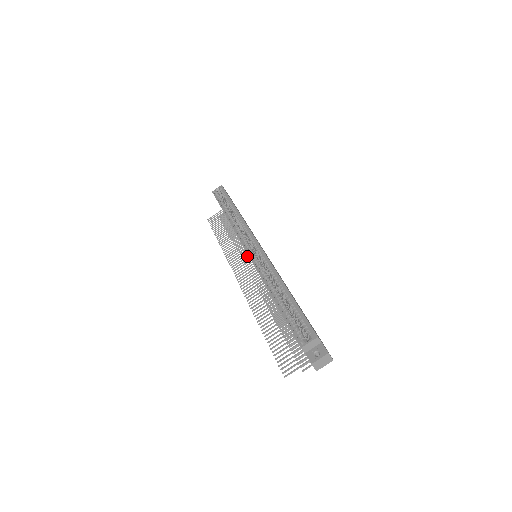
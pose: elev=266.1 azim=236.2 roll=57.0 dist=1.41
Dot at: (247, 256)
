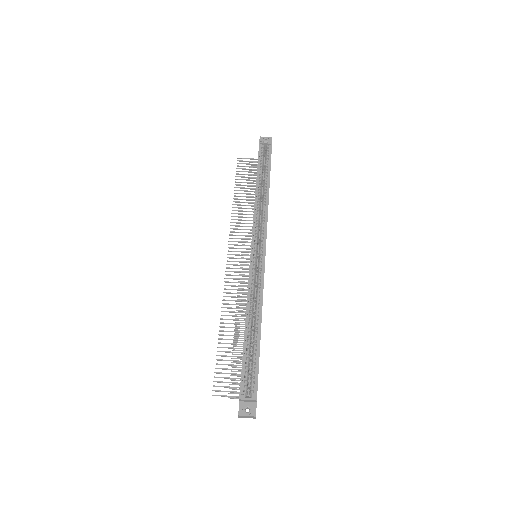
Dot at: (249, 242)
